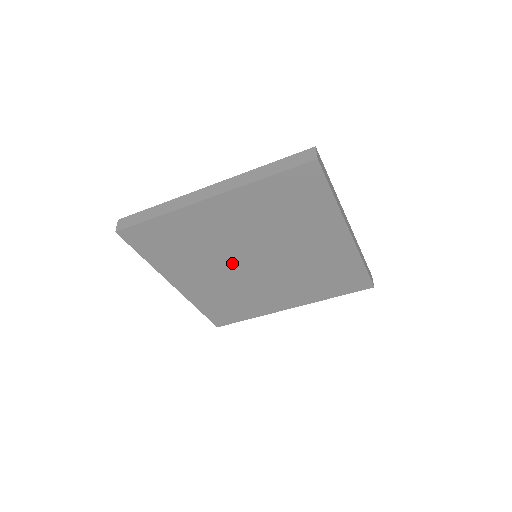
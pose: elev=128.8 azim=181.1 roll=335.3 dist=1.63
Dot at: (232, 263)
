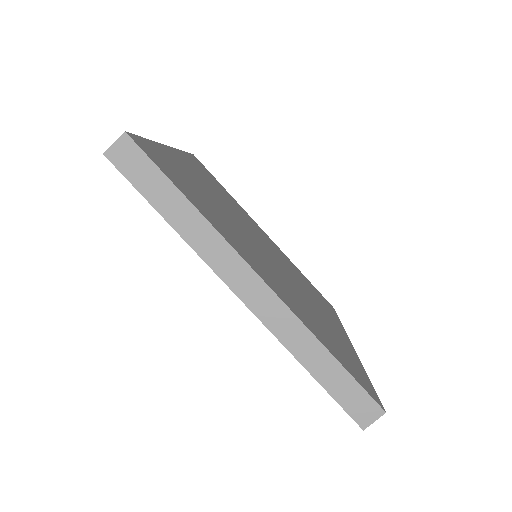
Dot at: occluded
